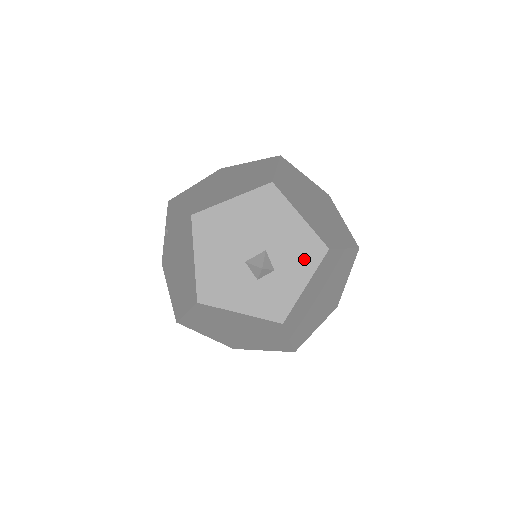
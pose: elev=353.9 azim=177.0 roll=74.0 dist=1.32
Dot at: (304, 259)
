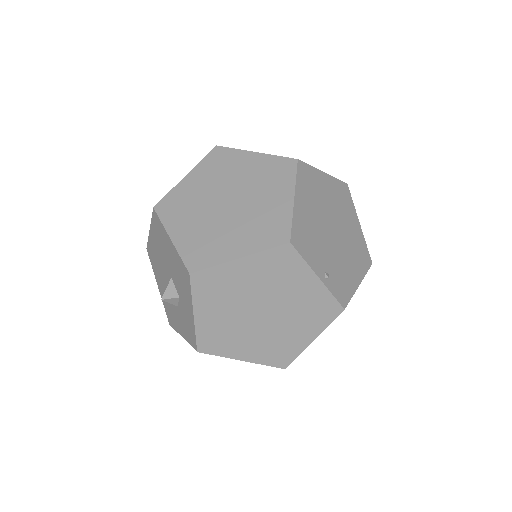
Dot at: (185, 286)
